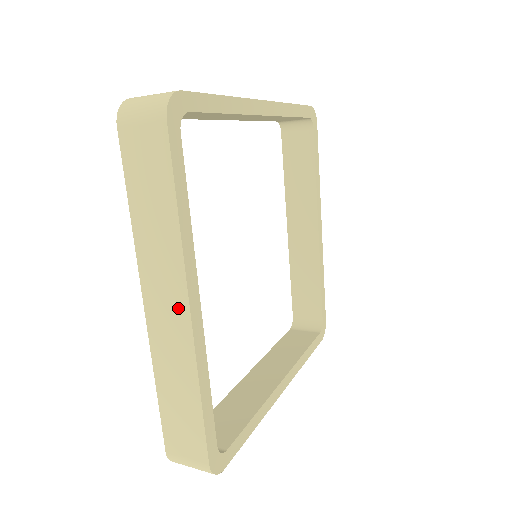
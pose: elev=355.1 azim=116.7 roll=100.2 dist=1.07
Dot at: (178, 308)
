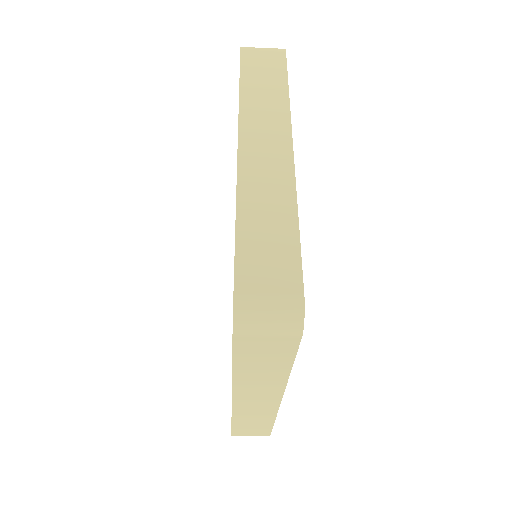
Dot at: (280, 146)
